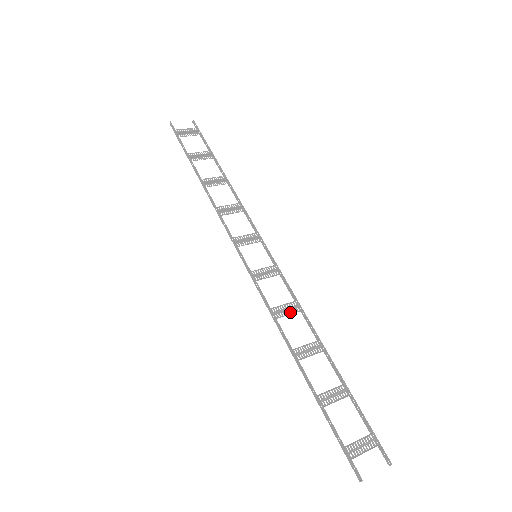
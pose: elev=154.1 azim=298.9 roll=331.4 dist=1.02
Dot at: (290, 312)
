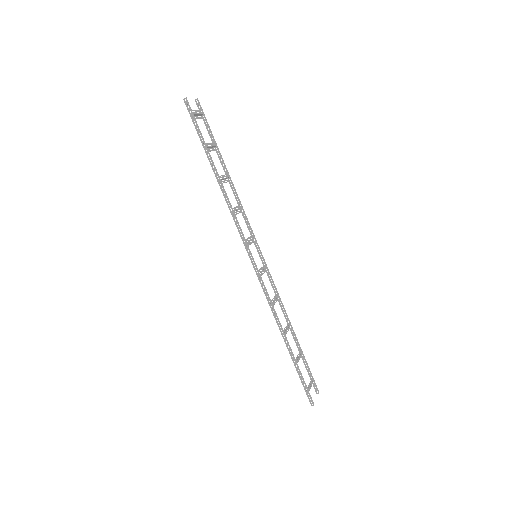
Dot at: (275, 302)
